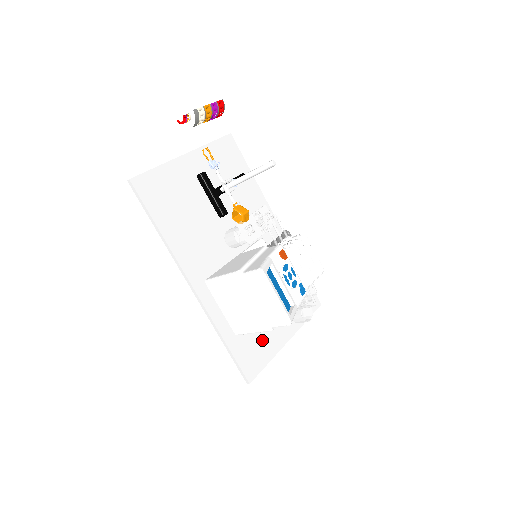
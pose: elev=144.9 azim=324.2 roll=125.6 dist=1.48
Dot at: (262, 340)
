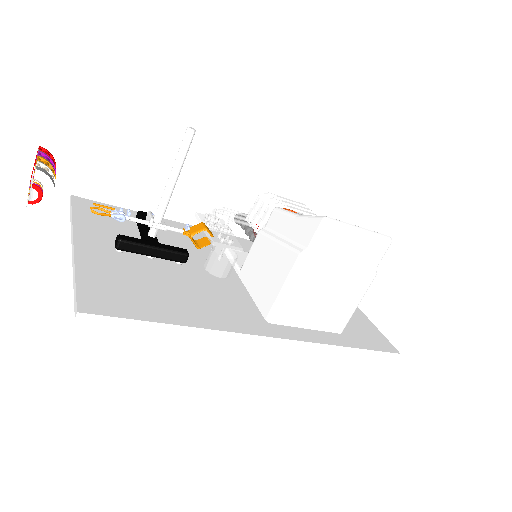
Dot at: occluded
